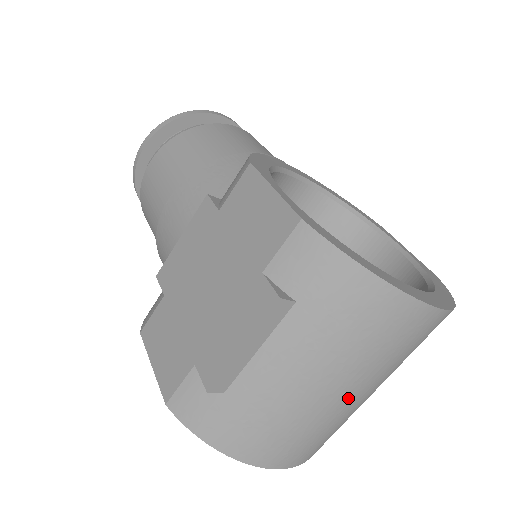
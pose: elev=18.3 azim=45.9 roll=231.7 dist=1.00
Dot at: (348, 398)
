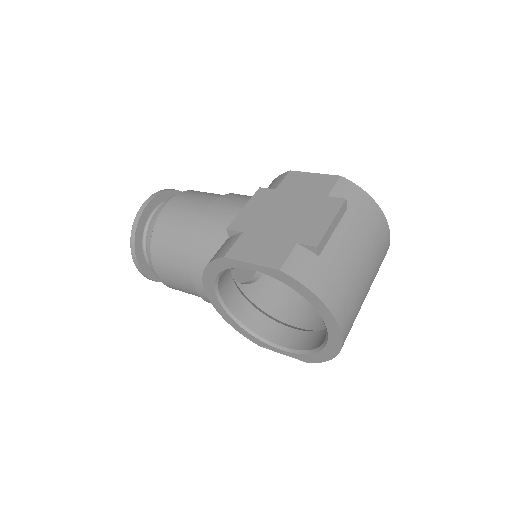
Dot at: (367, 280)
